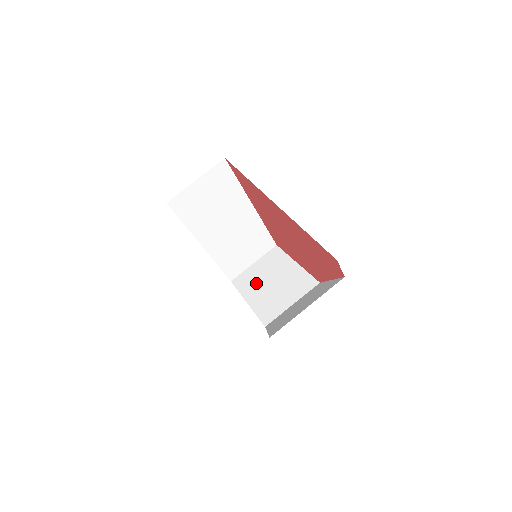
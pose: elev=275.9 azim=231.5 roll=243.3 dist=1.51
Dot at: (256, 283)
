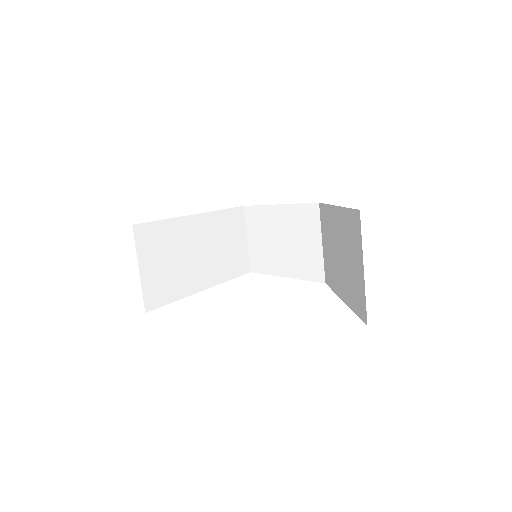
Dot at: (271, 255)
